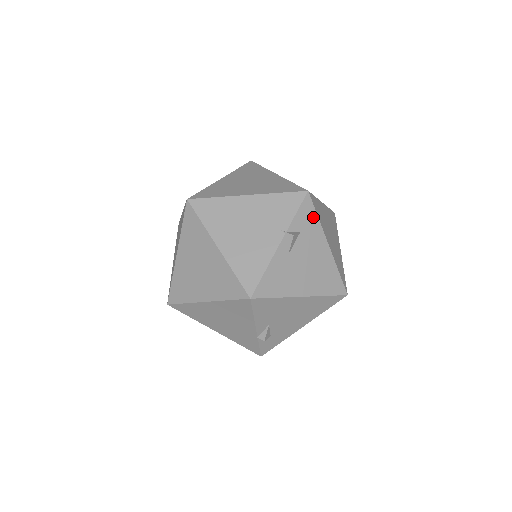
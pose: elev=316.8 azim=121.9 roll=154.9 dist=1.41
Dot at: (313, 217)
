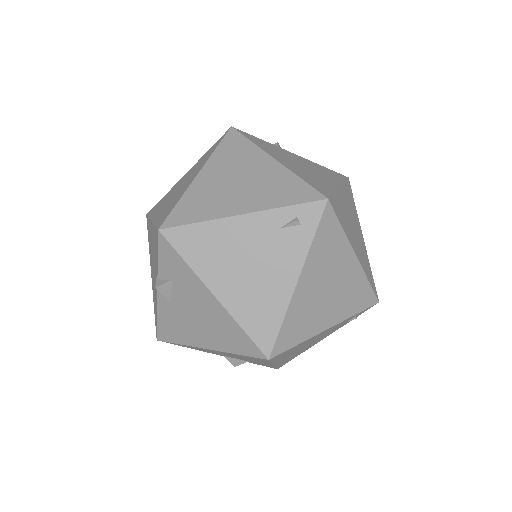
Dot at: (179, 261)
